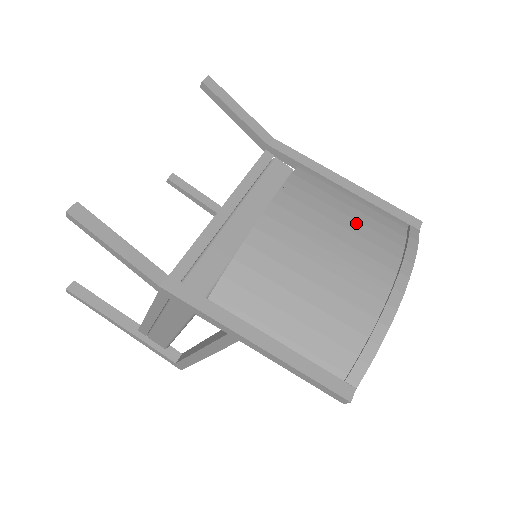
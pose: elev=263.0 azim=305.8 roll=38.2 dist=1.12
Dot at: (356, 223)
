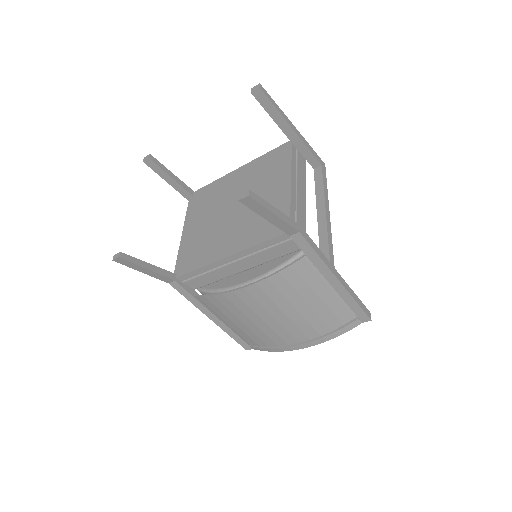
Dot at: (310, 310)
